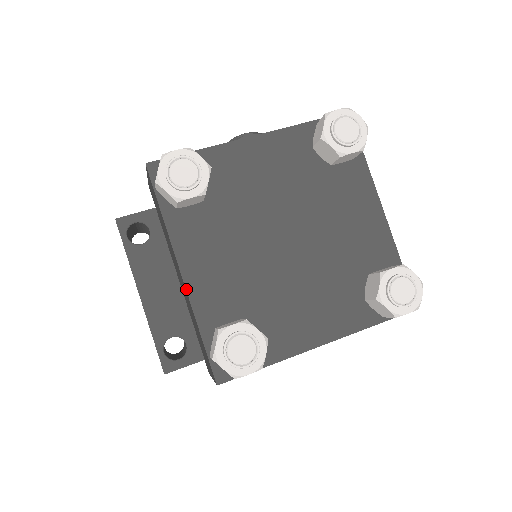
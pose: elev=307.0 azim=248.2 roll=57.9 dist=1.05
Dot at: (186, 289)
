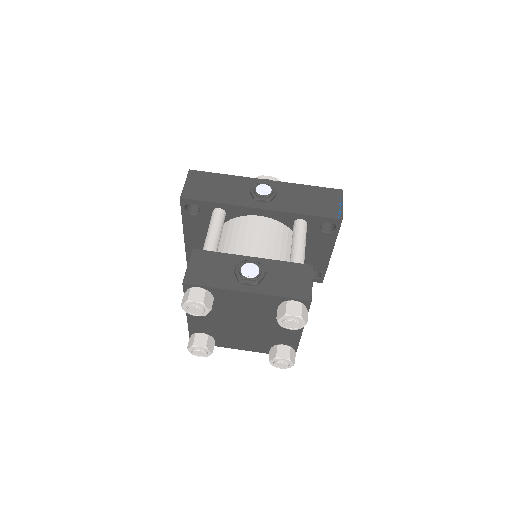
Dot at: (187, 320)
